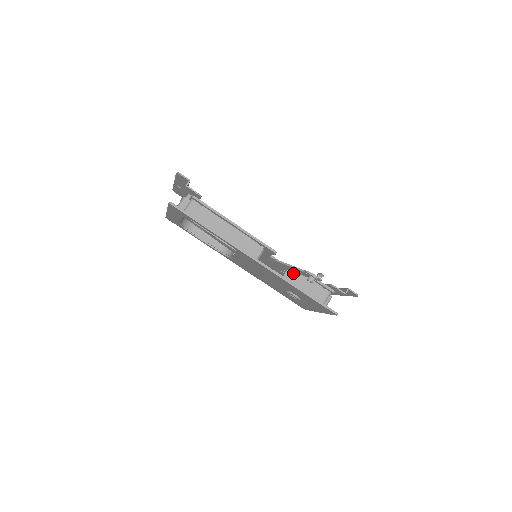
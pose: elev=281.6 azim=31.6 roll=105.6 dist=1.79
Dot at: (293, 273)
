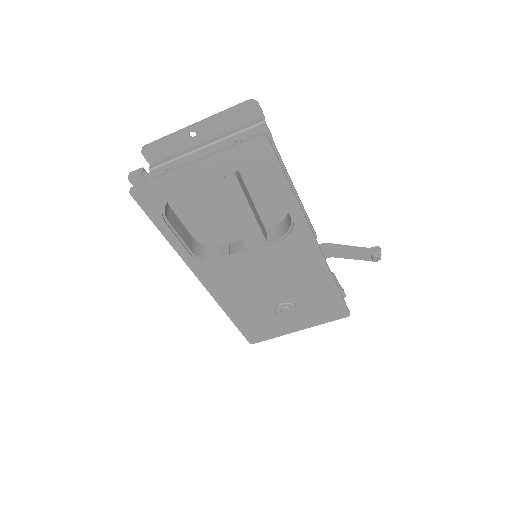
Dot at: occluded
